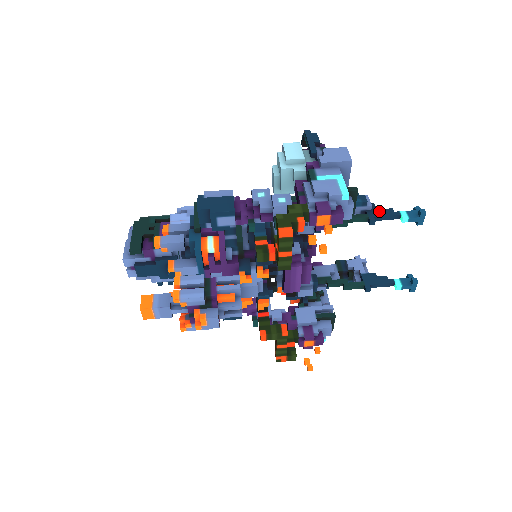
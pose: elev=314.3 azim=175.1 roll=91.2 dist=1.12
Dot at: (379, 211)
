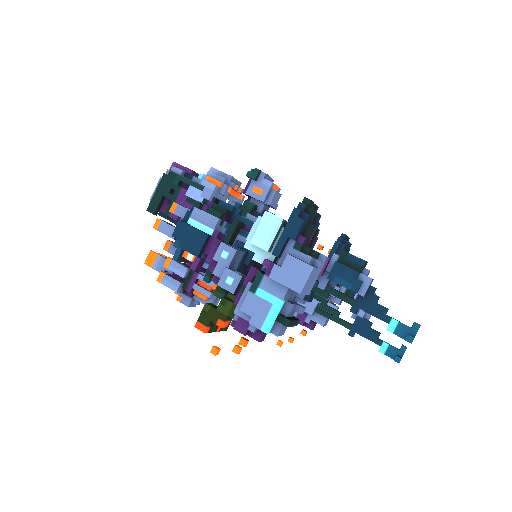
Dot at: (370, 304)
